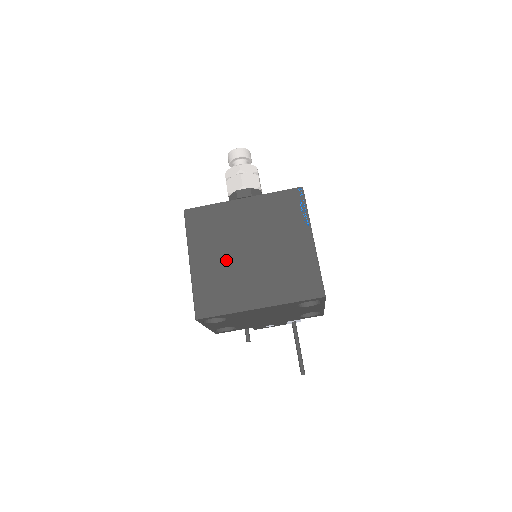
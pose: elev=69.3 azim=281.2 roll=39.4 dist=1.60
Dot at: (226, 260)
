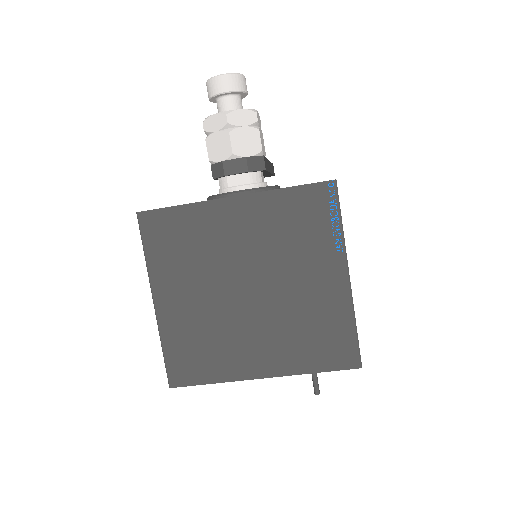
Dot at: (210, 302)
